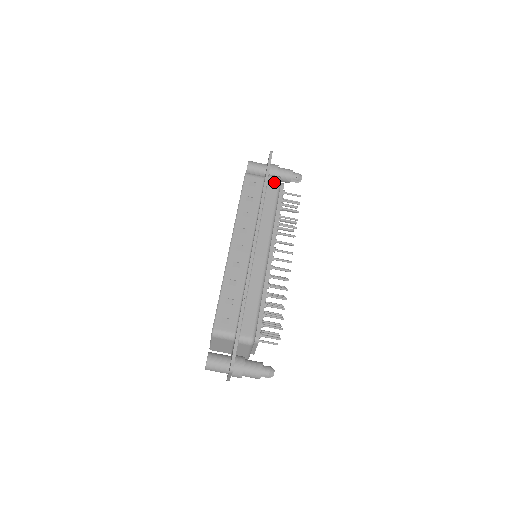
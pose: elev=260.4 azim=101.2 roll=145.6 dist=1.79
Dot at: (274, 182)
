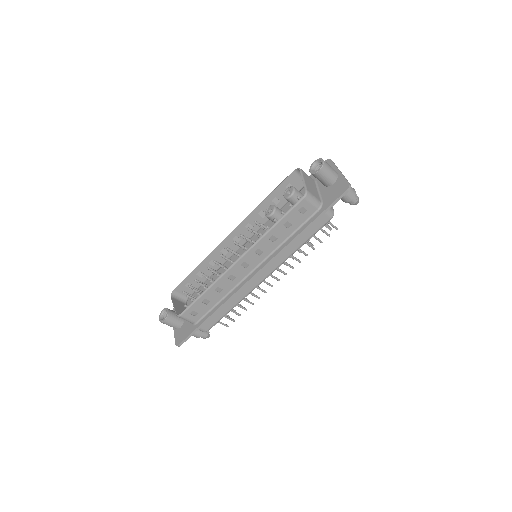
Dot at: (323, 220)
